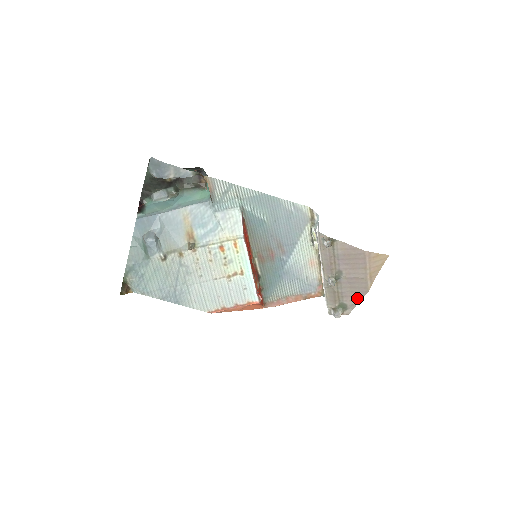
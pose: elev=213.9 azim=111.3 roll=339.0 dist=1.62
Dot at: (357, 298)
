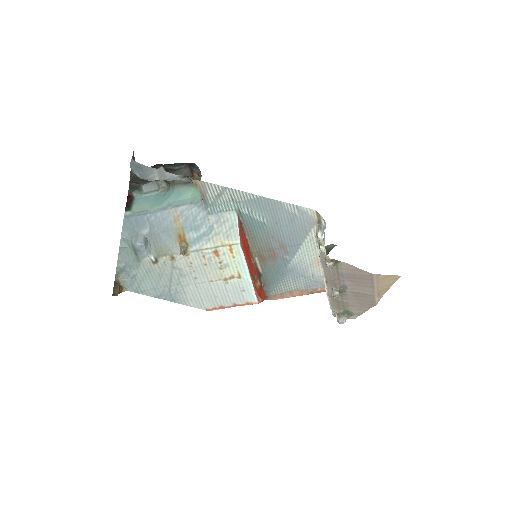
Dot at: (363, 308)
